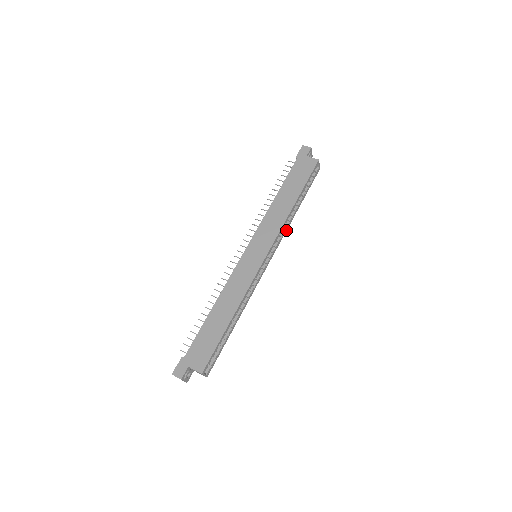
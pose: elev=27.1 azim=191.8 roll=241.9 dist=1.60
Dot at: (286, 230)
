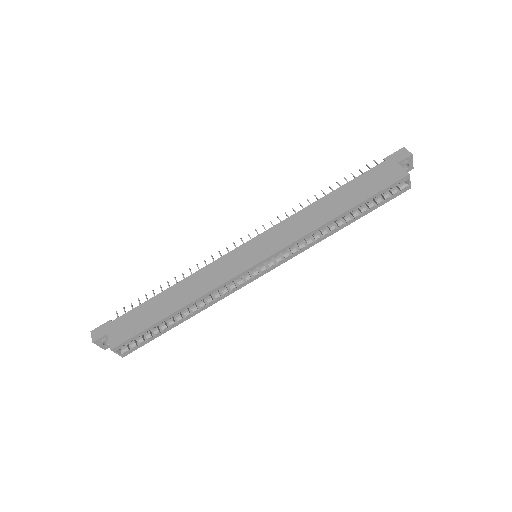
Dot at: (313, 244)
